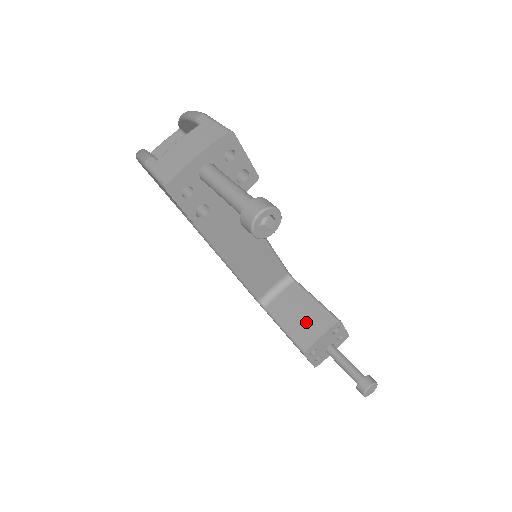
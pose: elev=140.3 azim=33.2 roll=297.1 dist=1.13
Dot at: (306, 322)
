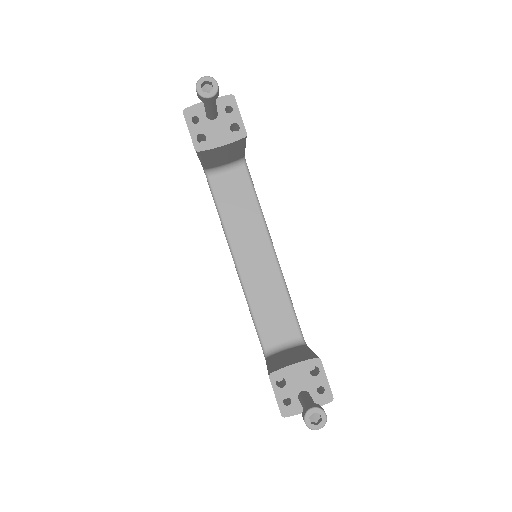
Dot at: (289, 359)
